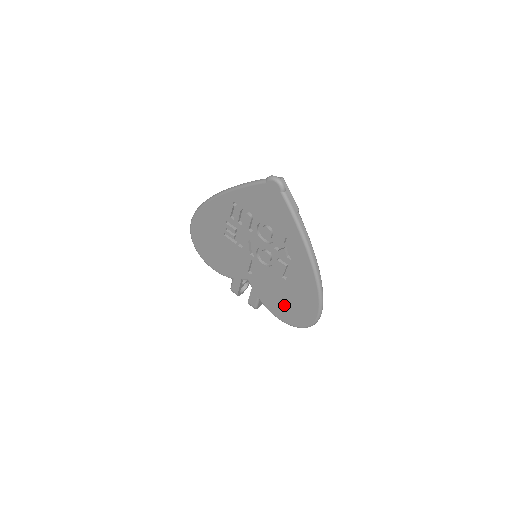
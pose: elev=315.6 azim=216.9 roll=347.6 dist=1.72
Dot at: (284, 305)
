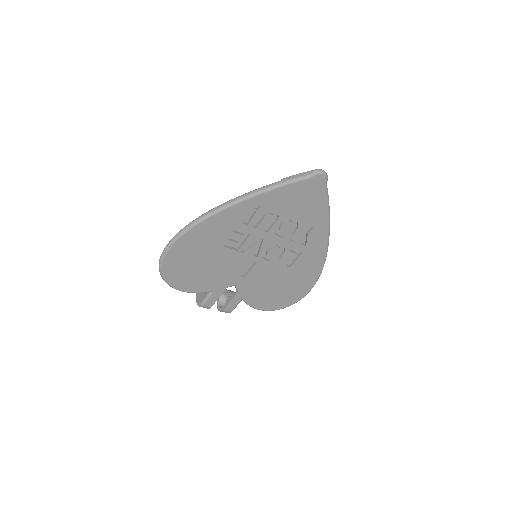
Dot at: (276, 293)
